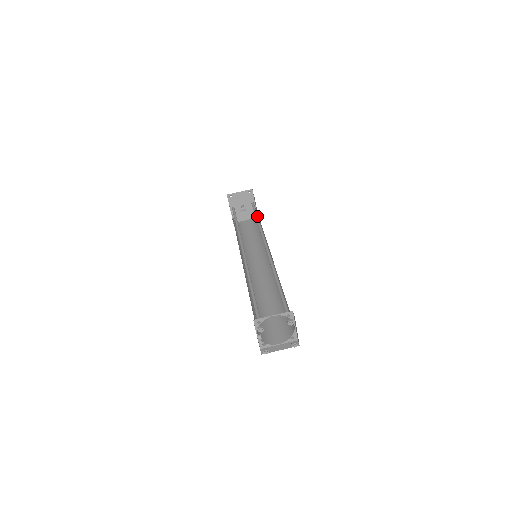
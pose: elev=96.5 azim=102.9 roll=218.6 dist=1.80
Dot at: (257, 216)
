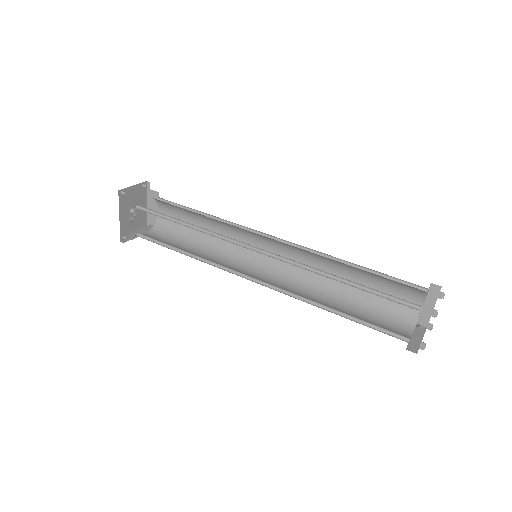
Dot at: occluded
